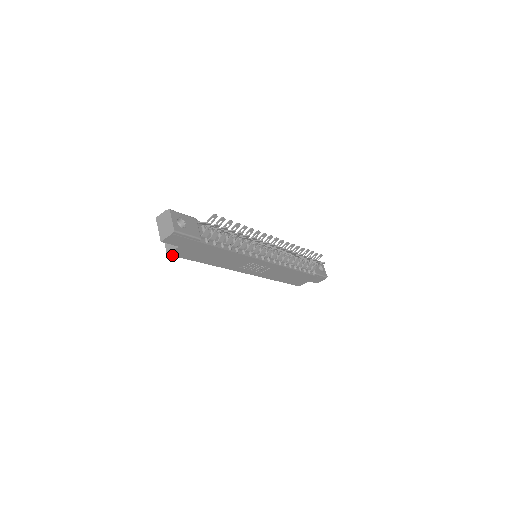
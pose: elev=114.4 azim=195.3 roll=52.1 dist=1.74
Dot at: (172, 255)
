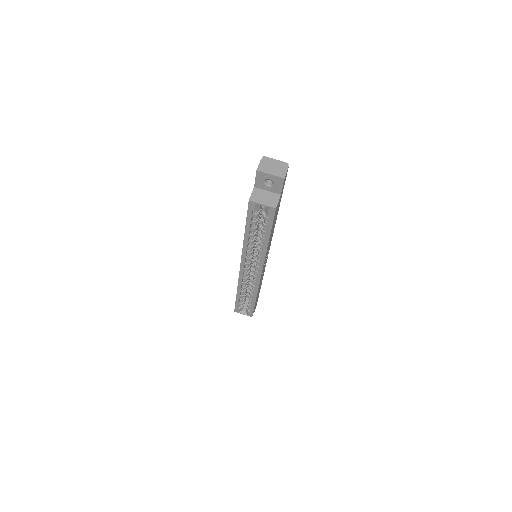
Dot at: (275, 212)
